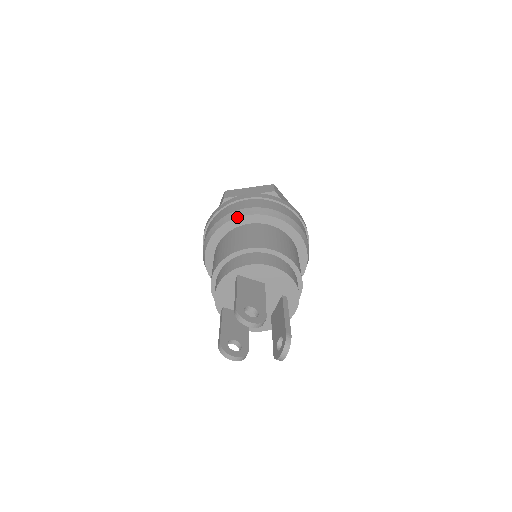
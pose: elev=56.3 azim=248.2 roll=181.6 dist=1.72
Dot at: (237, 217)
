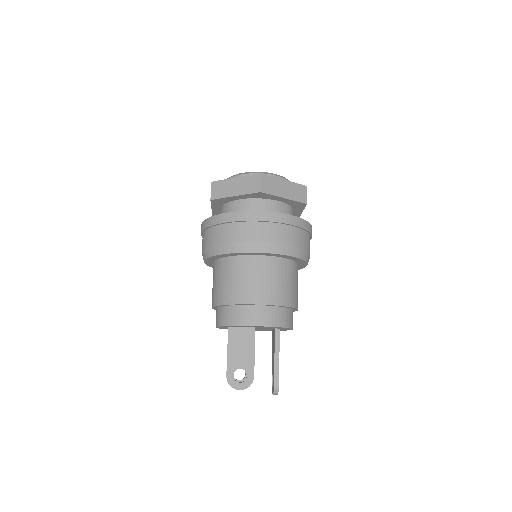
Dot at: (220, 254)
